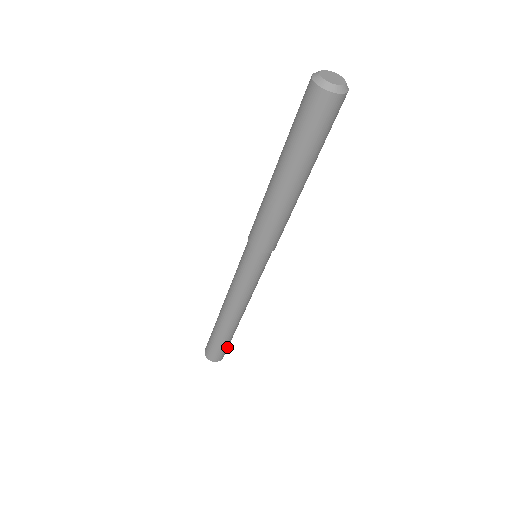
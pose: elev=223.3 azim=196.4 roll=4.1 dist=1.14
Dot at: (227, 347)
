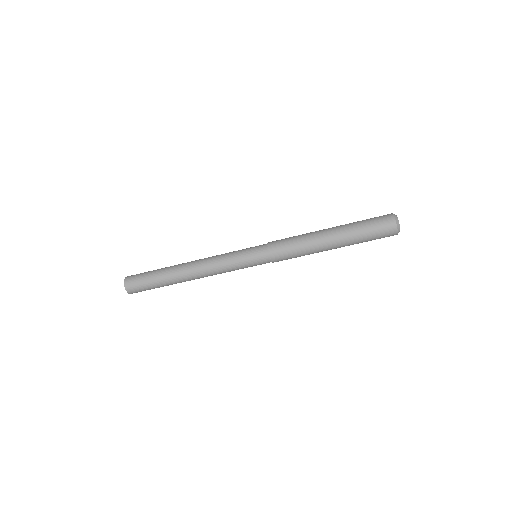
Dot at: occluded
